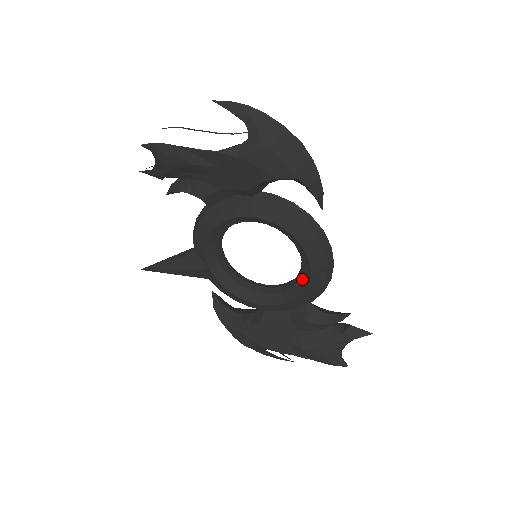
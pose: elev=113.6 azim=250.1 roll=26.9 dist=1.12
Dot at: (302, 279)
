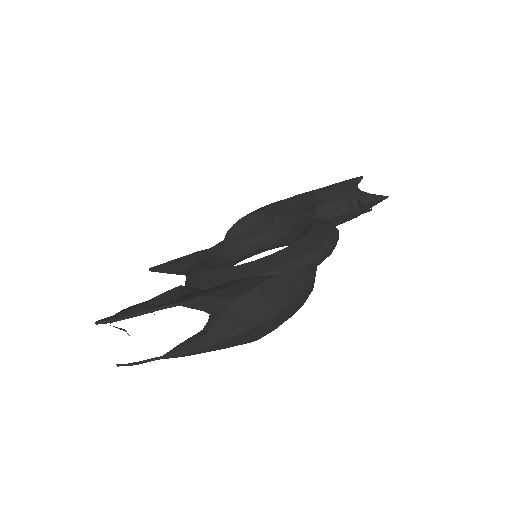
Dot at: occluded
